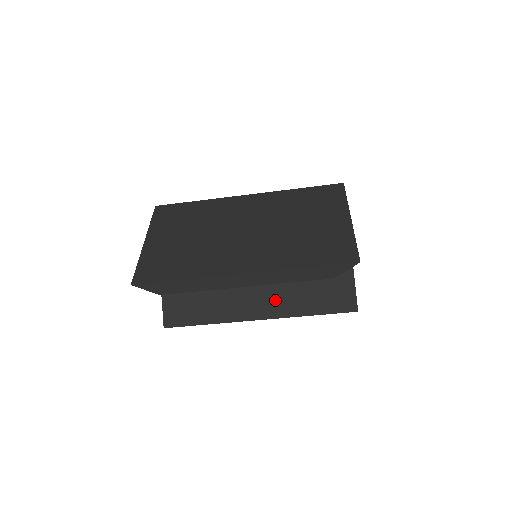
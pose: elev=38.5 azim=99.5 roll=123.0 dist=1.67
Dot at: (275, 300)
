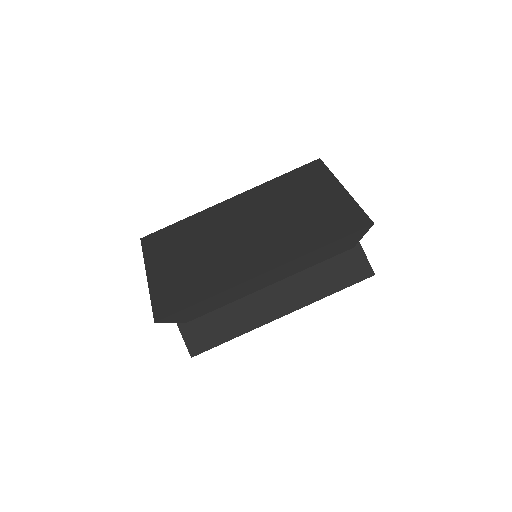
Dot at: (293, 291)
